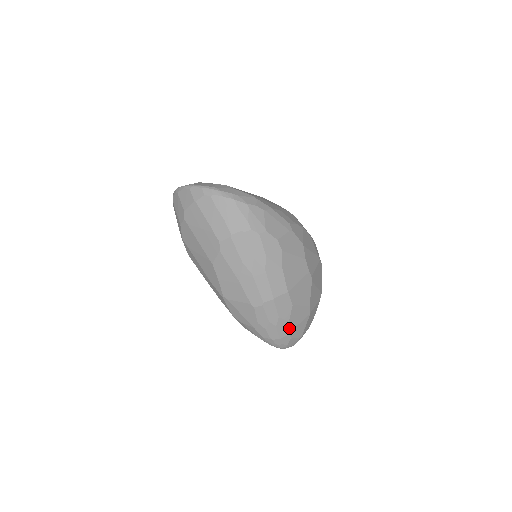
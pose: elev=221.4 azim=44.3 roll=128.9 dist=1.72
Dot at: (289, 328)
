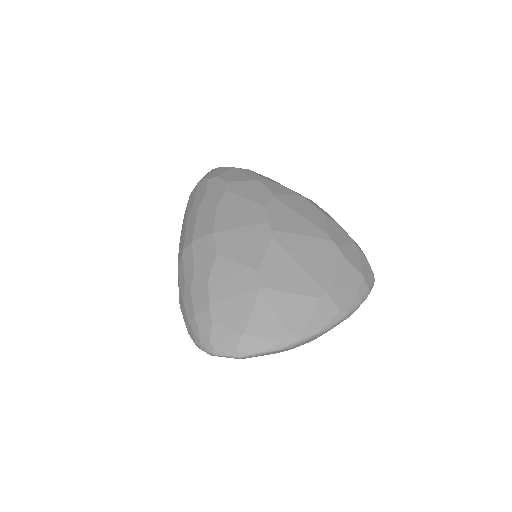
Dot at: (209, 296)
